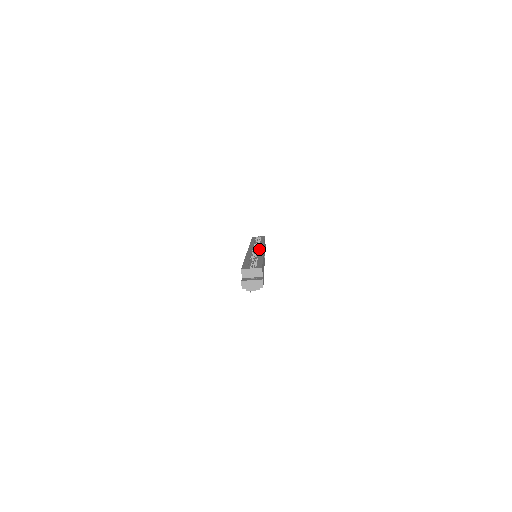
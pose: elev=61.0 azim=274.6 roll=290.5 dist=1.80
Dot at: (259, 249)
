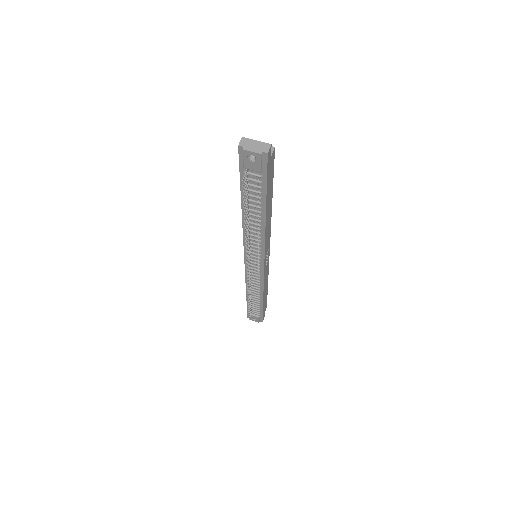
Dot at: occluded
